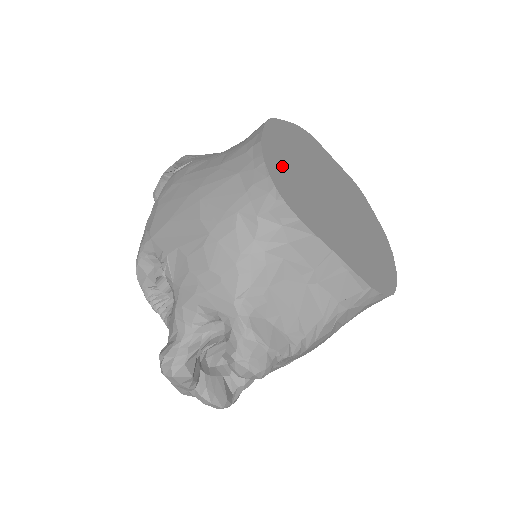
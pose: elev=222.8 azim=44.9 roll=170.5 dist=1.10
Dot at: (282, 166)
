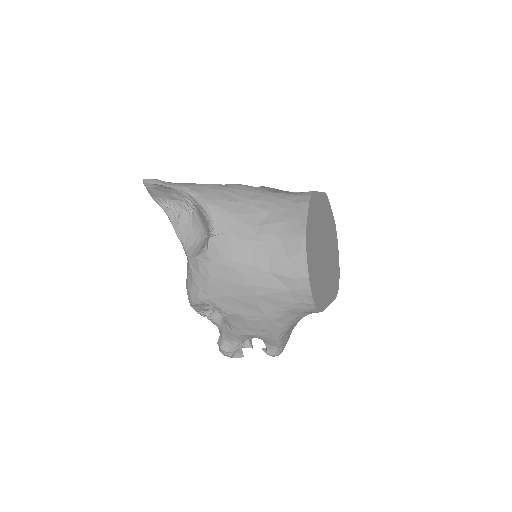
Dot at: (315, 279)
